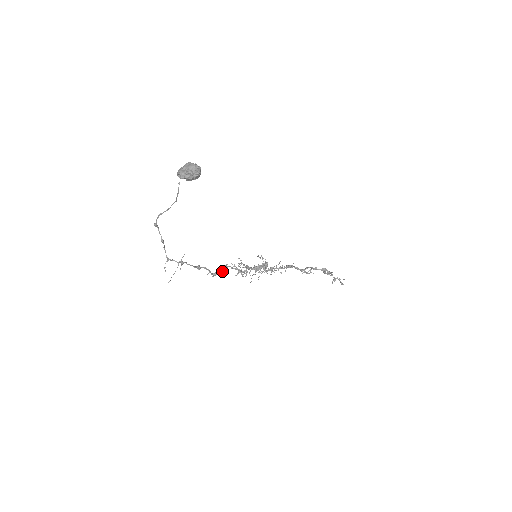
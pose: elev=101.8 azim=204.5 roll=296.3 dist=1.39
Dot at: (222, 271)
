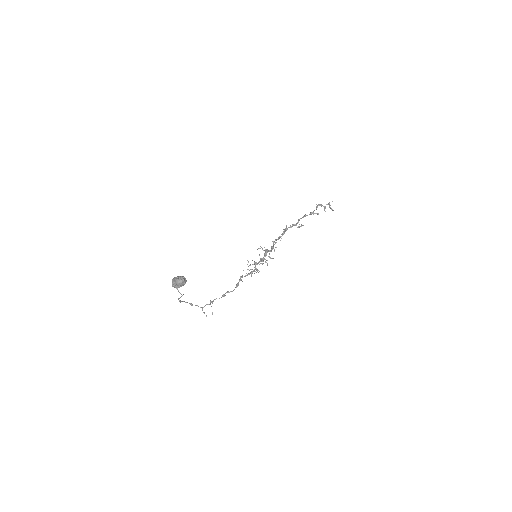
Dot at: occluded
